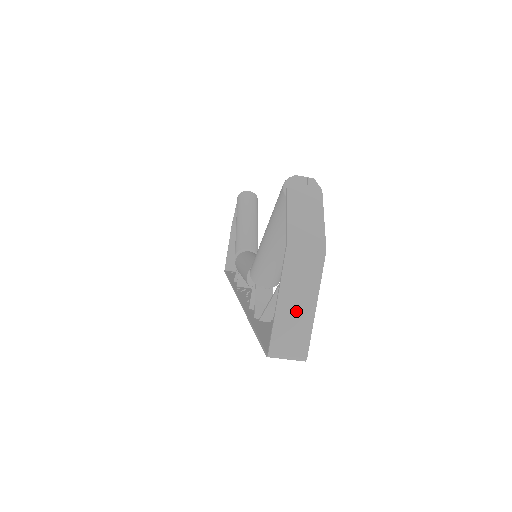
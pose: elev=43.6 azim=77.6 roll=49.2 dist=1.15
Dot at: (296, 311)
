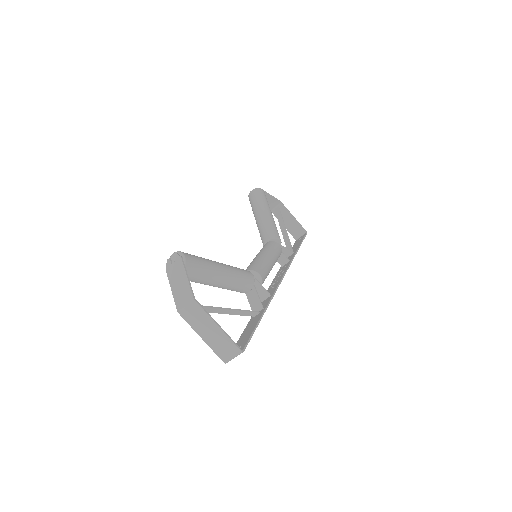
Dot at: (213, 335)
